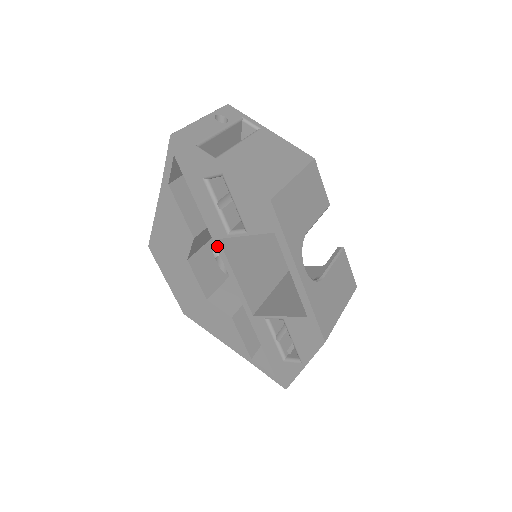
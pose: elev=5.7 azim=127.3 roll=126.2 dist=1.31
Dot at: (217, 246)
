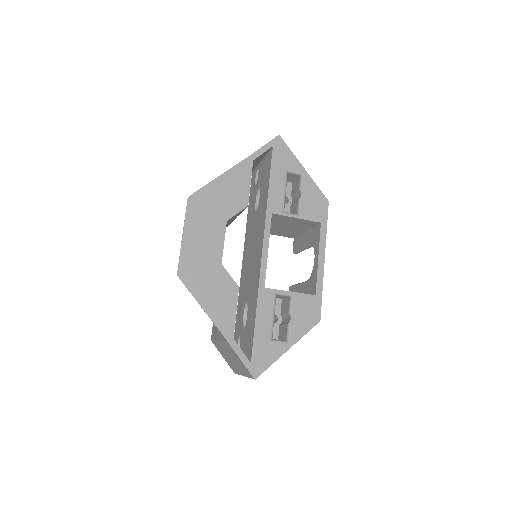
Dot at: (267, 218)
